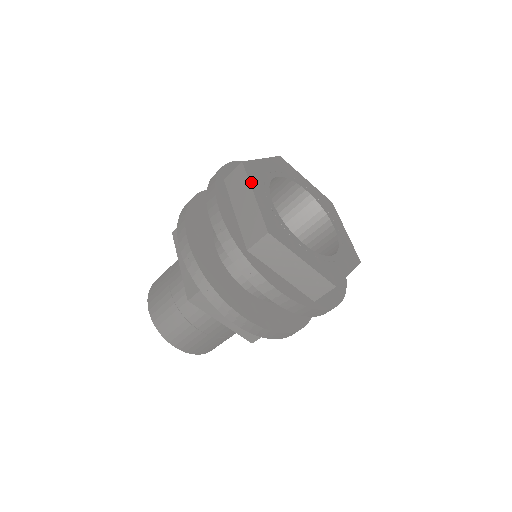
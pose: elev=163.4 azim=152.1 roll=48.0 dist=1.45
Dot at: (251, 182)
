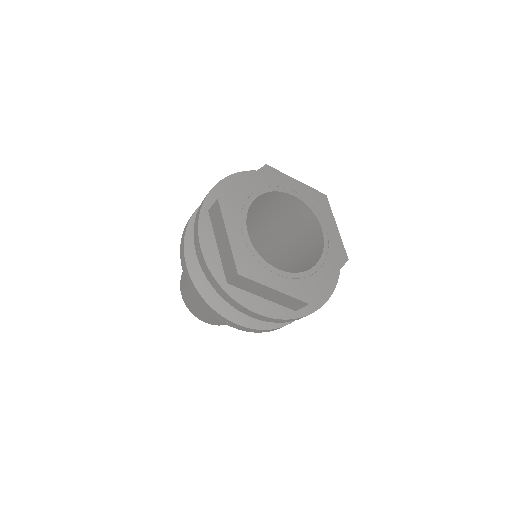
Dot at: (261, 282)
